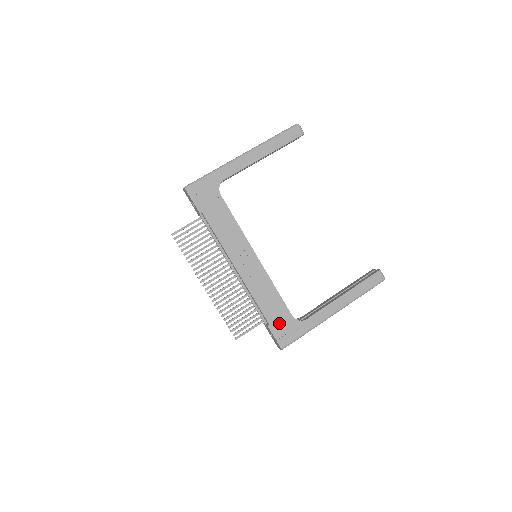
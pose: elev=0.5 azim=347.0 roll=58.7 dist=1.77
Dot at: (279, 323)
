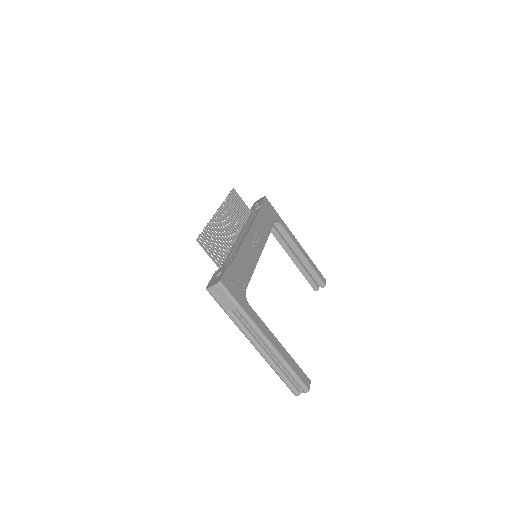
Dot at: (236, 276)
